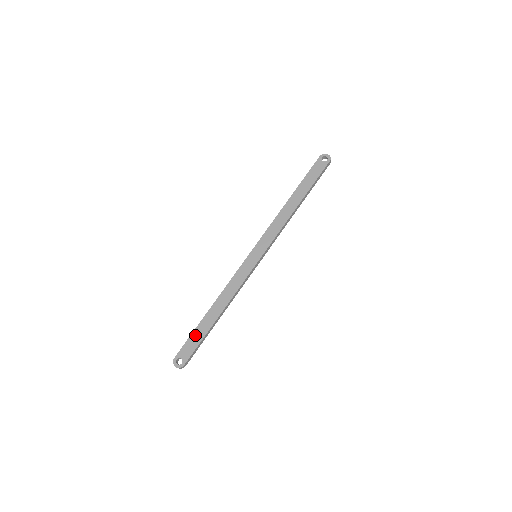
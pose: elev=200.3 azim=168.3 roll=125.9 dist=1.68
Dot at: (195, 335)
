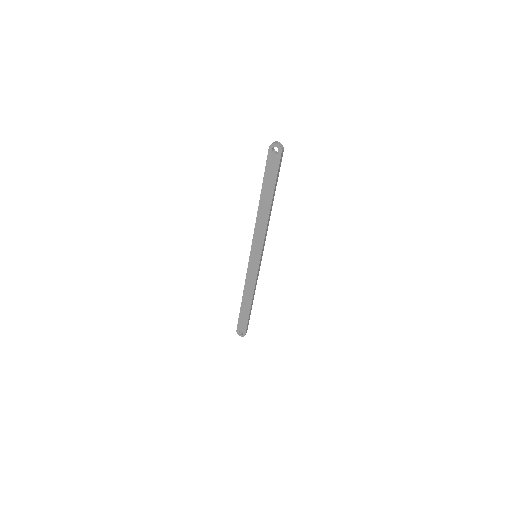
Dot at: (242, 317)
